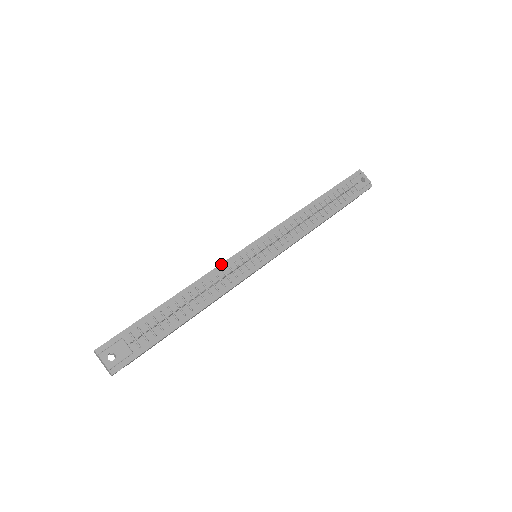
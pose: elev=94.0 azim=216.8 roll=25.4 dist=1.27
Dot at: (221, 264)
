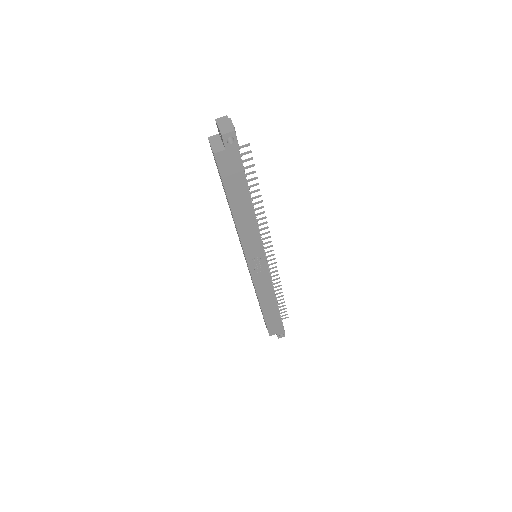
Dot at: occluded
